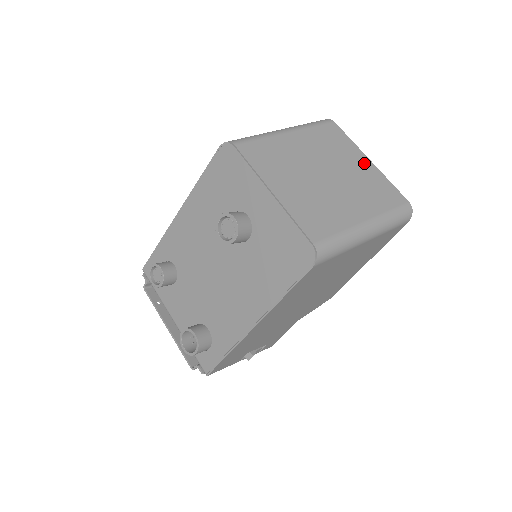
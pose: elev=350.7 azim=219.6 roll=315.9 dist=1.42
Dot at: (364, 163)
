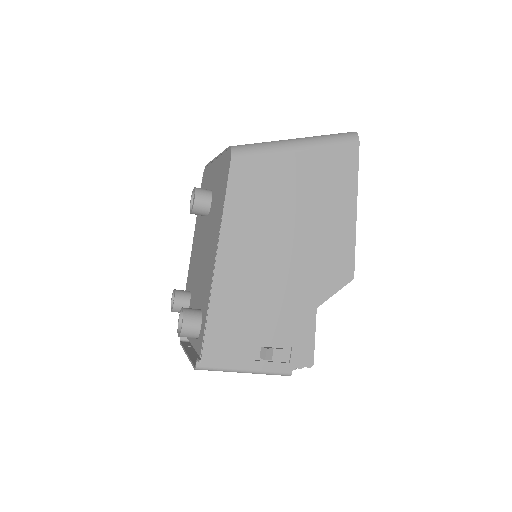
Dot at: occluded
